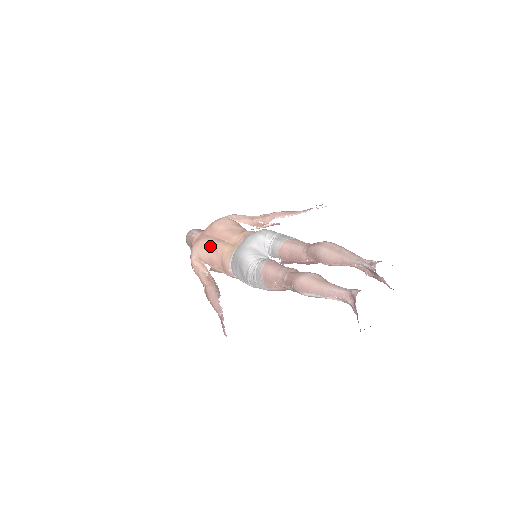
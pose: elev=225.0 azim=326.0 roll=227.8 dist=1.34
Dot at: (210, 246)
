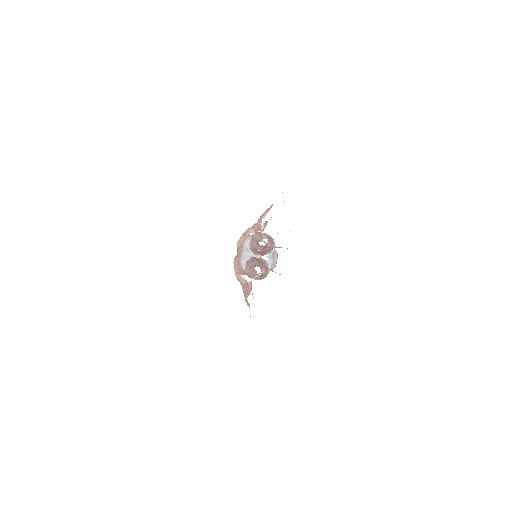
Dot at: (237, 262)
